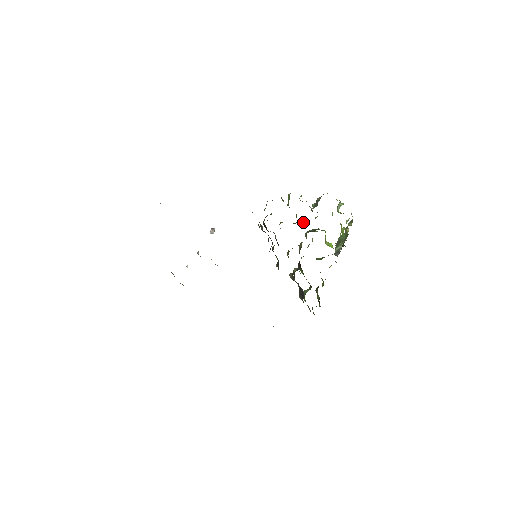
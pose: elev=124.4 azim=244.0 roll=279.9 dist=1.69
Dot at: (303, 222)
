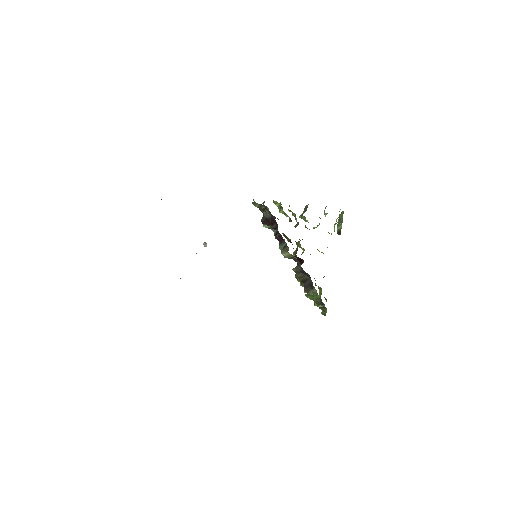
Dot at: (295, 227)
